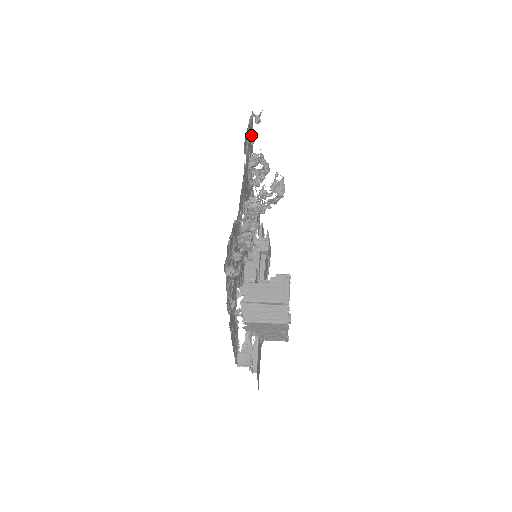
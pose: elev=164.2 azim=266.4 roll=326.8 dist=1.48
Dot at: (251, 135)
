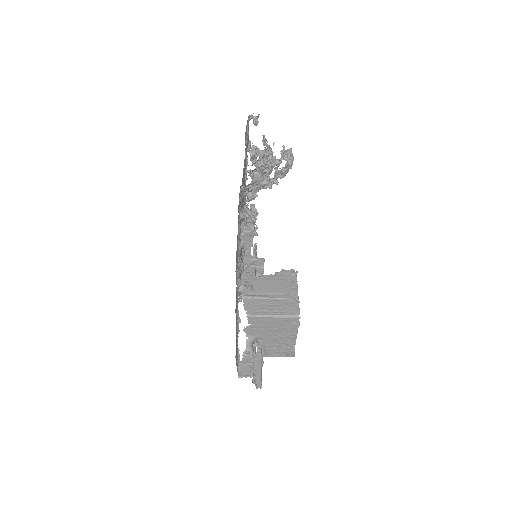
Dot at: occluded
